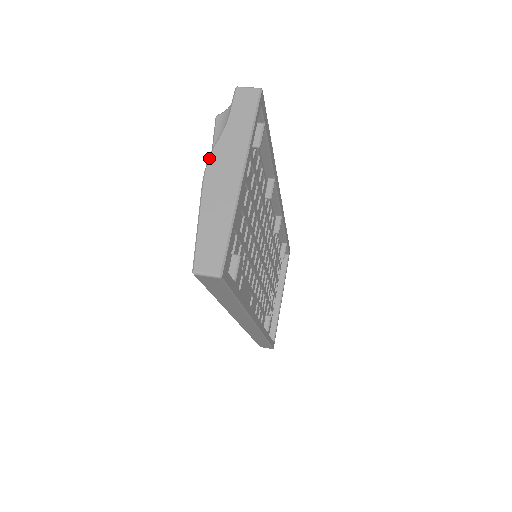
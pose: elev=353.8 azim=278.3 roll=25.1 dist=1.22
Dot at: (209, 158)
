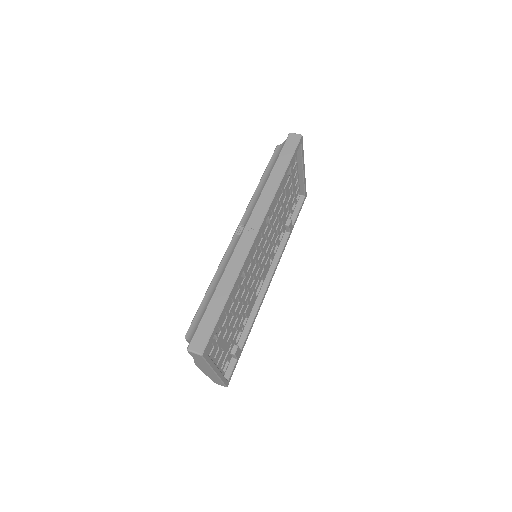
Dot at: occluded
